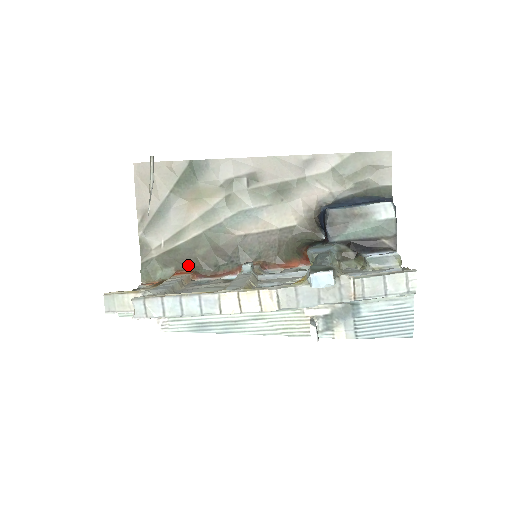
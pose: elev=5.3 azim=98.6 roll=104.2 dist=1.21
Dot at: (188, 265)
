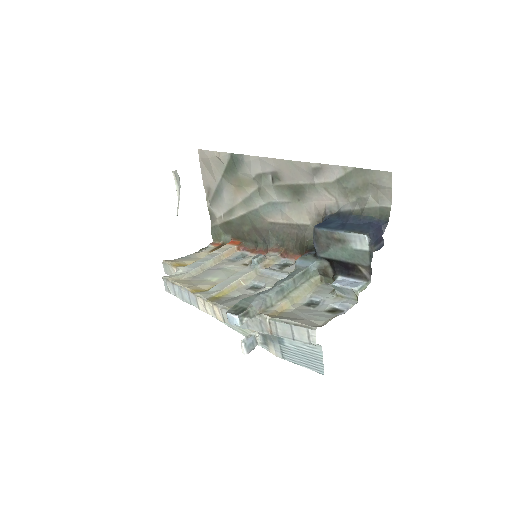
Dot at: (239, 236)
